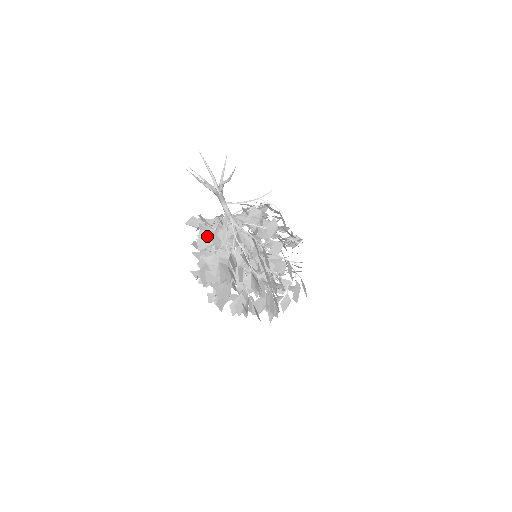
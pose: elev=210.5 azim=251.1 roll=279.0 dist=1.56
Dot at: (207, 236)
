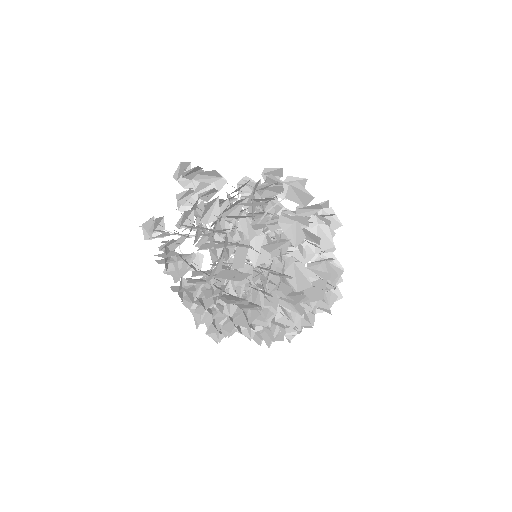
Dot at: occluded
